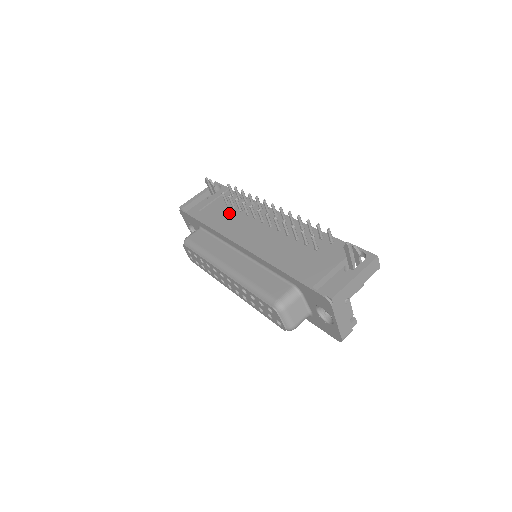
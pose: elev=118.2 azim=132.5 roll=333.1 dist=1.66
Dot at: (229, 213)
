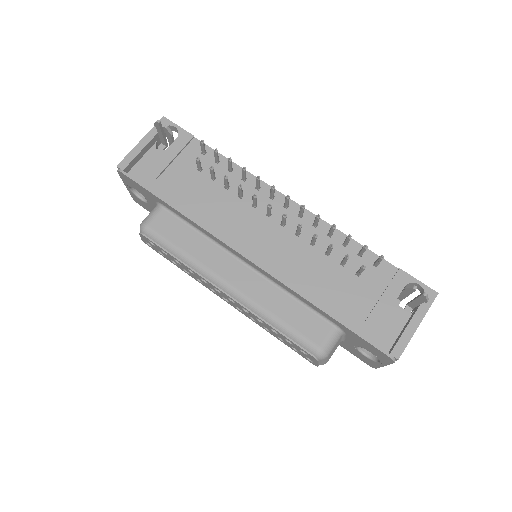
Dot at: (209, 190)
